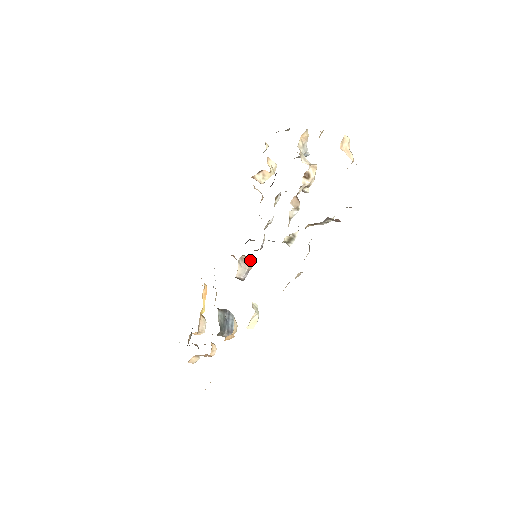
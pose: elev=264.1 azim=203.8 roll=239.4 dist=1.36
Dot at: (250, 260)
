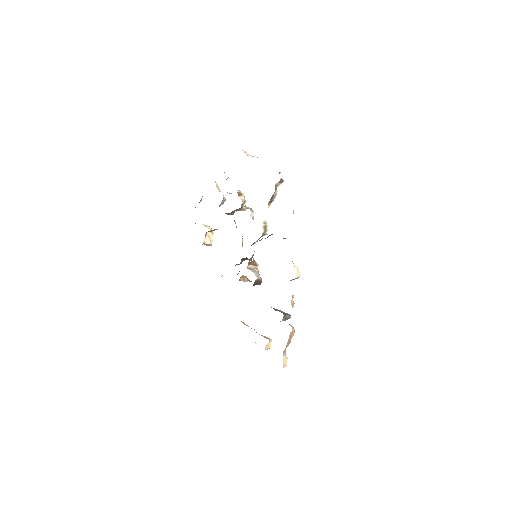
Dot at: (255, 263)
